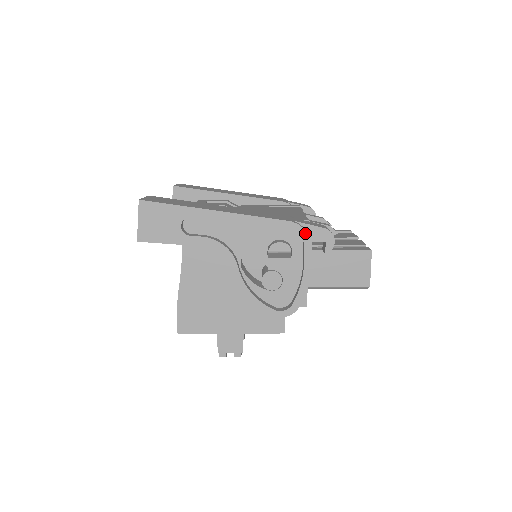
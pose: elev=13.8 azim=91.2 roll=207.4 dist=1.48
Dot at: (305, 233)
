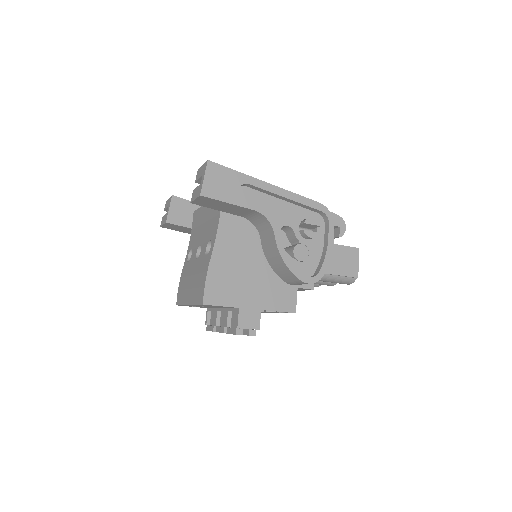
Dot at: (330, 214)
